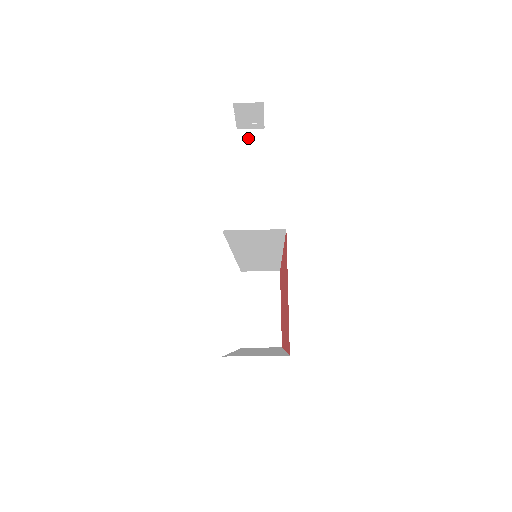
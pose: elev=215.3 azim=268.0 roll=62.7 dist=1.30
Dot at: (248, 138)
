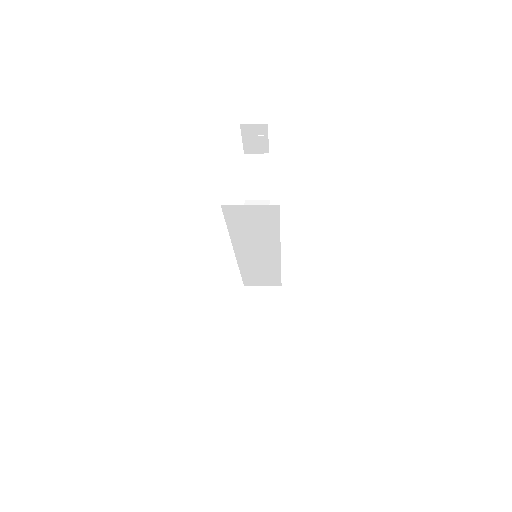
Dot at: (254, 162)
